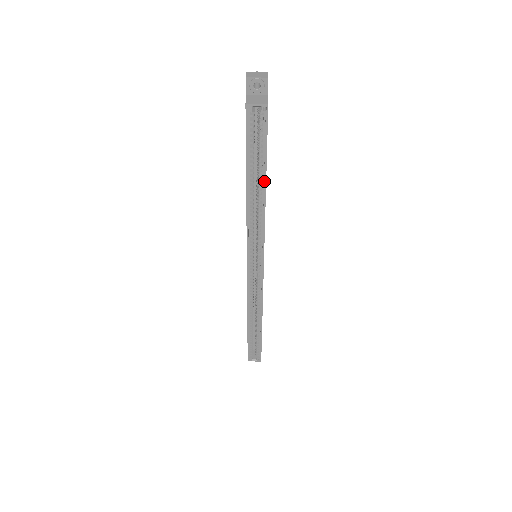
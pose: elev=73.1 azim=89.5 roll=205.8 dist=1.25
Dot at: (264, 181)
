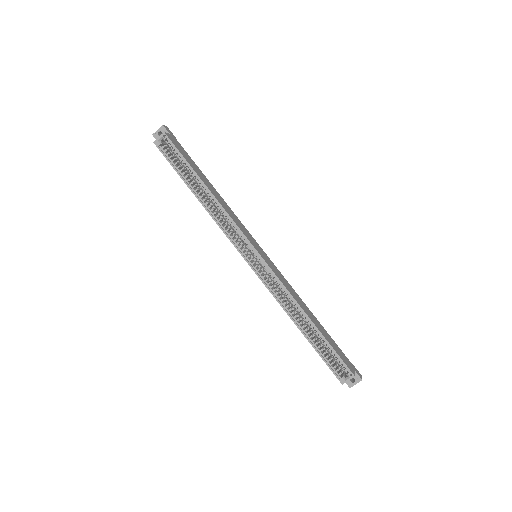
Dot at: (201, 182)
